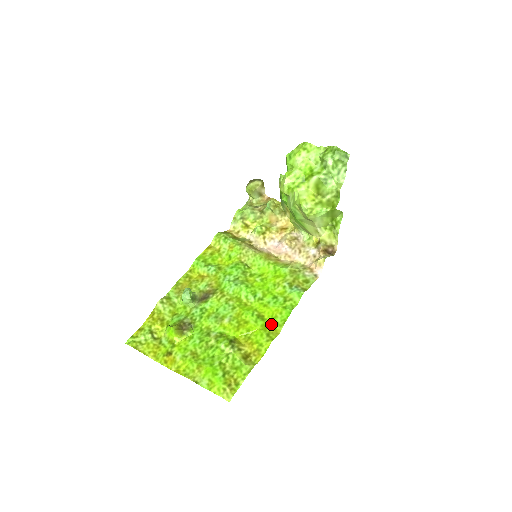
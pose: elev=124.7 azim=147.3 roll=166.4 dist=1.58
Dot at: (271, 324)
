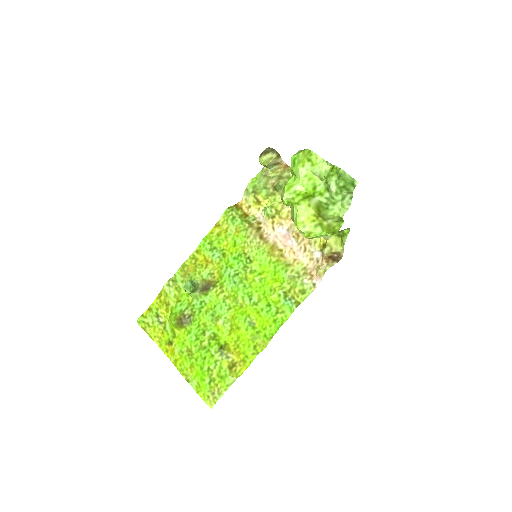
Dot at: (260, 335)
